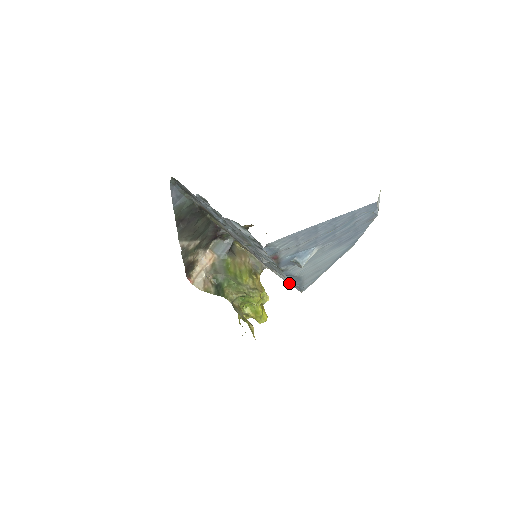
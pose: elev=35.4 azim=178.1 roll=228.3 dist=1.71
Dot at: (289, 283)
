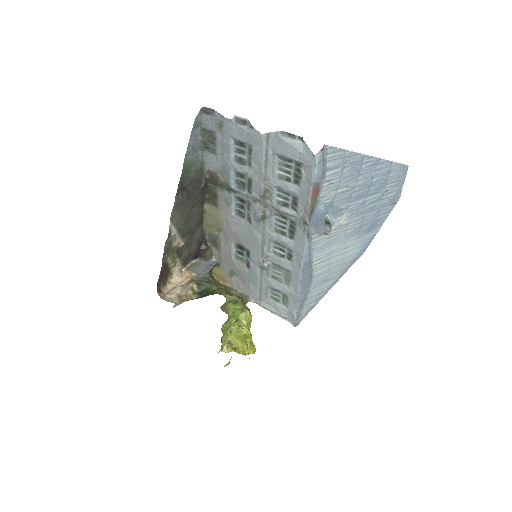
Dot at: (280, 315)
